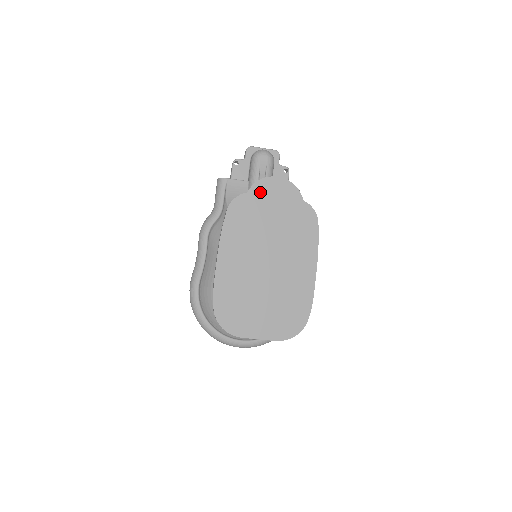
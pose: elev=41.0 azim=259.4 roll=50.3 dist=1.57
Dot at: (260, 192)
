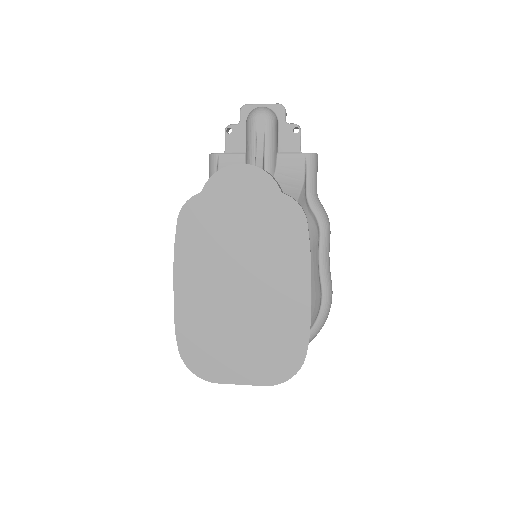
Dot at: (218, 189)
